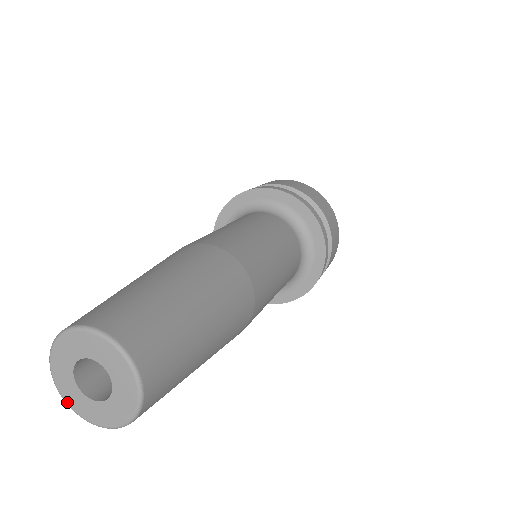
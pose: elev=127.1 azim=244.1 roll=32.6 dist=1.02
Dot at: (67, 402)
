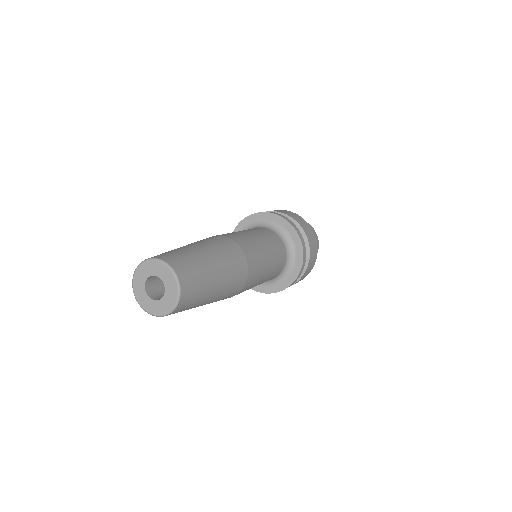
Dot at: (134, 289)
